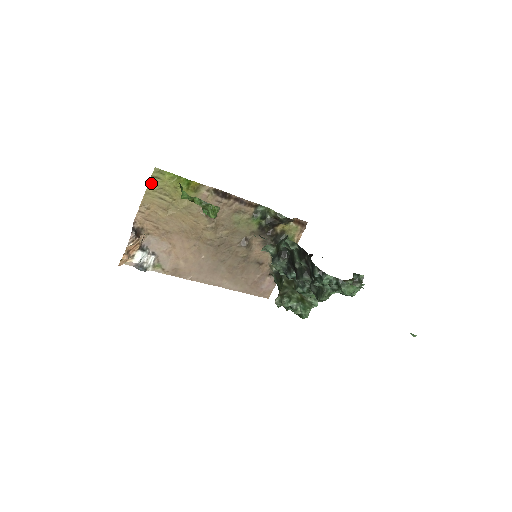
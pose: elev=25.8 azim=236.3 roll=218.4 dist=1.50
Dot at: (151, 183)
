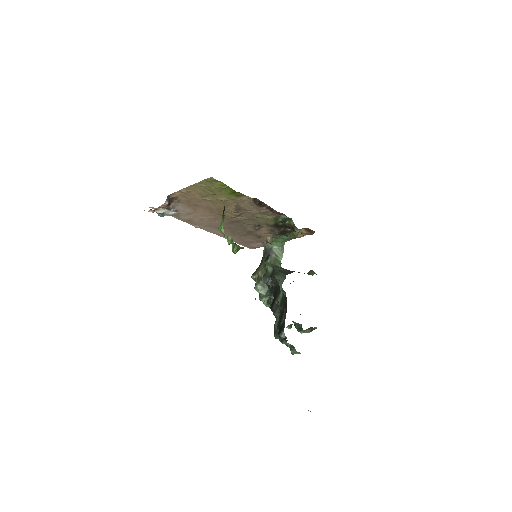
Dot at: (202, 182)
